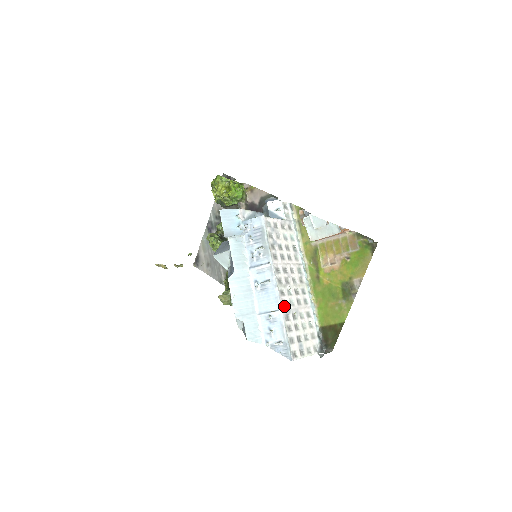
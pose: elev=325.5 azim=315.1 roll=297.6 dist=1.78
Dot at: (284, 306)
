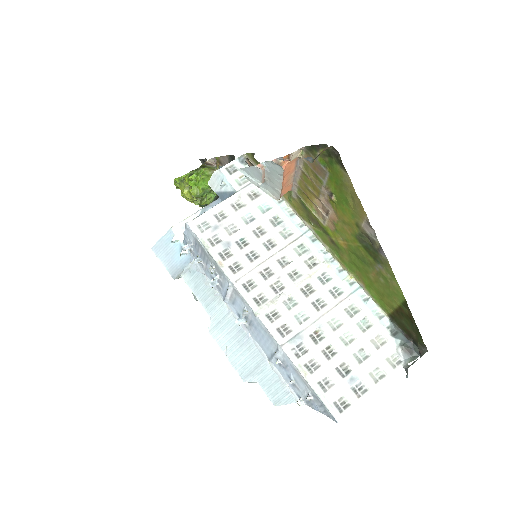
Dot at: (285, 336)
